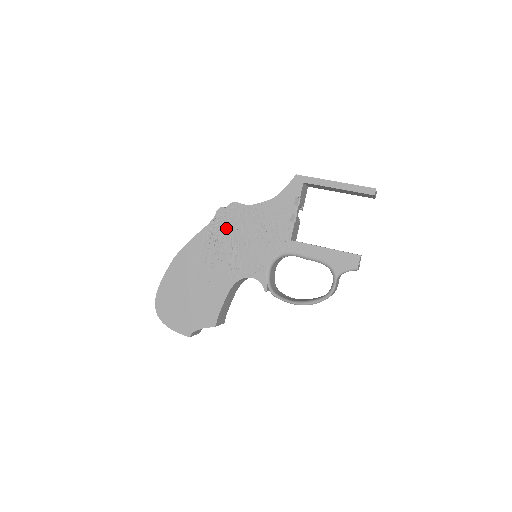
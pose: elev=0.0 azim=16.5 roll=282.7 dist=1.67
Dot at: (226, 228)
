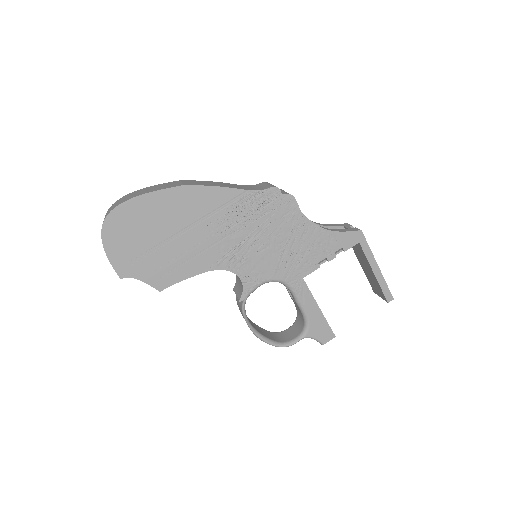
Dot at: (263, 212)
